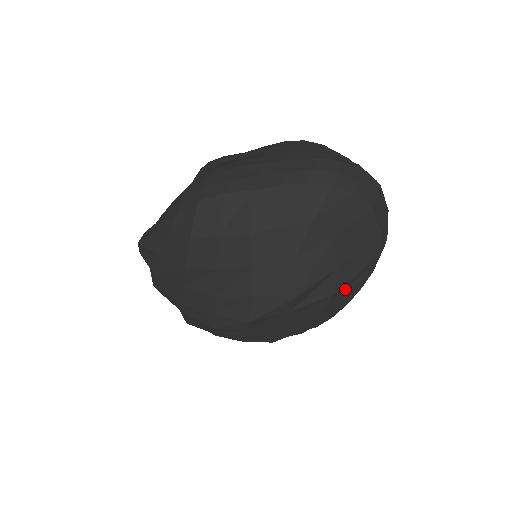
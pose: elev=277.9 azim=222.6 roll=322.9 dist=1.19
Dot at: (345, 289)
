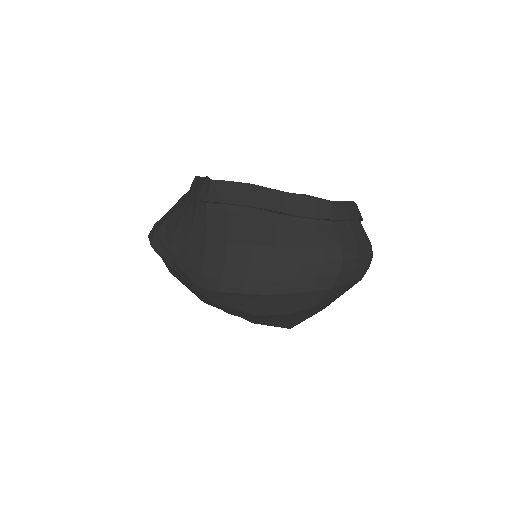
Dot at: occluded
